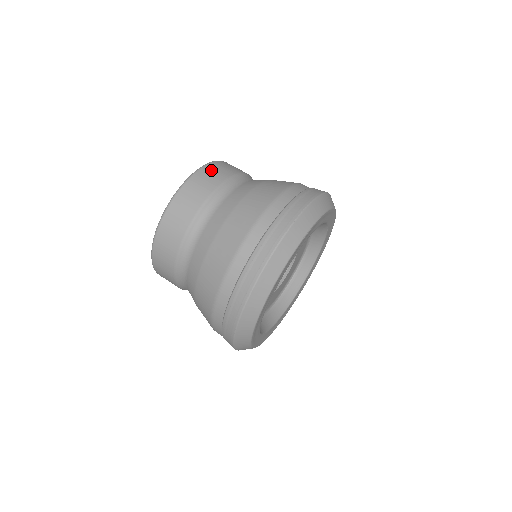
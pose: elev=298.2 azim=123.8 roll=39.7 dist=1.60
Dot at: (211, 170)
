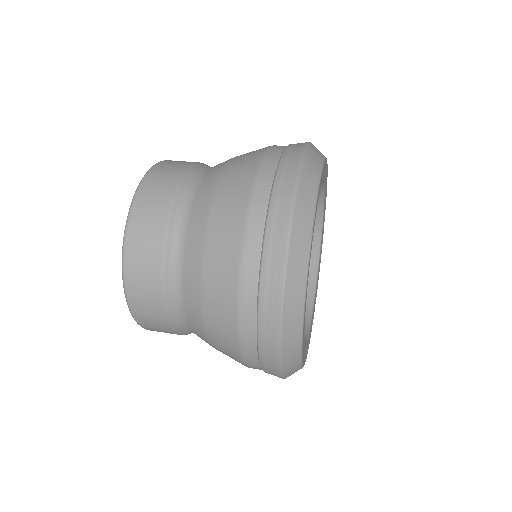
Dot at: (151, 187)
